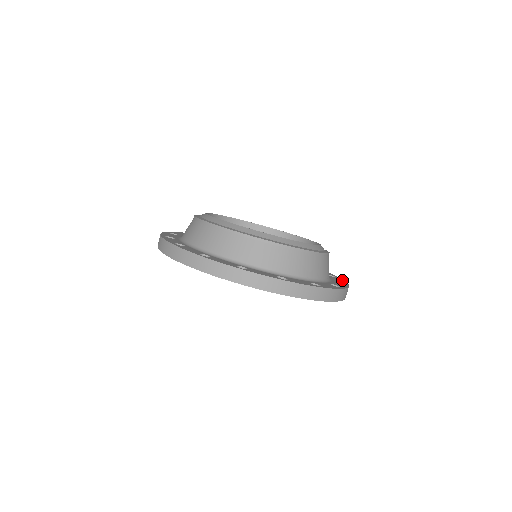
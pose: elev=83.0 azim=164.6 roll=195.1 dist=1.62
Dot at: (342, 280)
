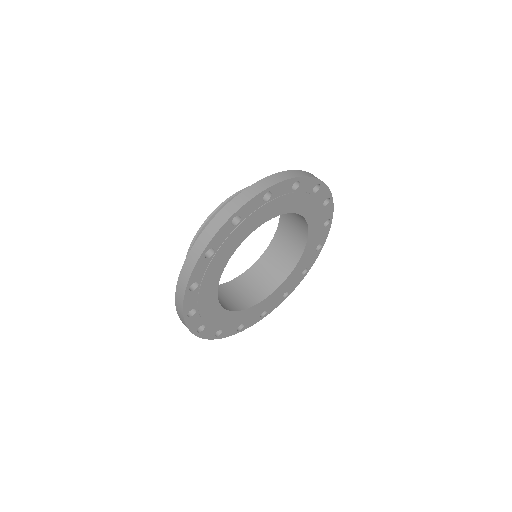
Dot at: occluded
